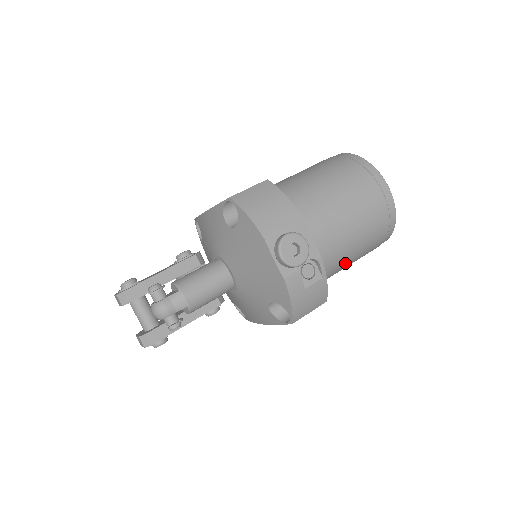
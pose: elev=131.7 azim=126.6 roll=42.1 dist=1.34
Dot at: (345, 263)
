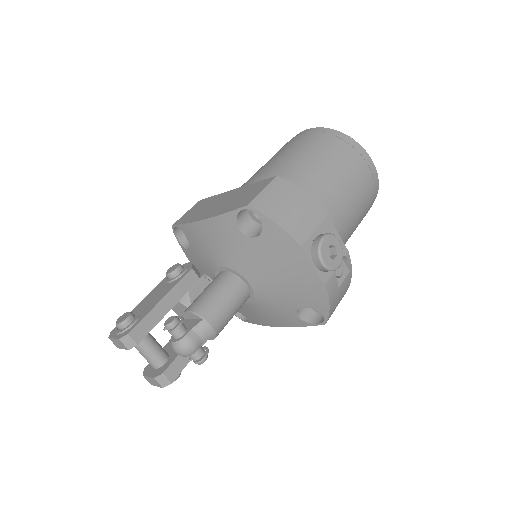
Dot at: occluded
